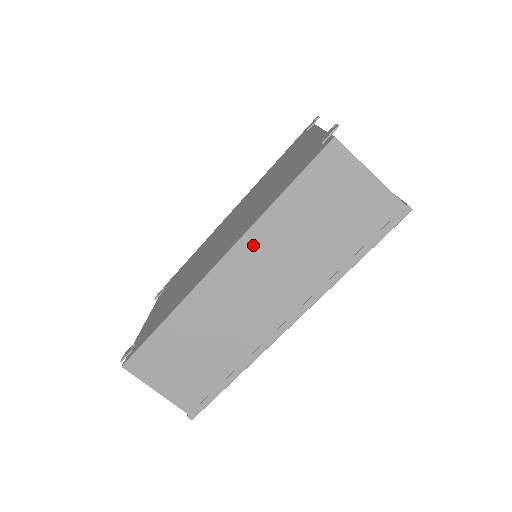
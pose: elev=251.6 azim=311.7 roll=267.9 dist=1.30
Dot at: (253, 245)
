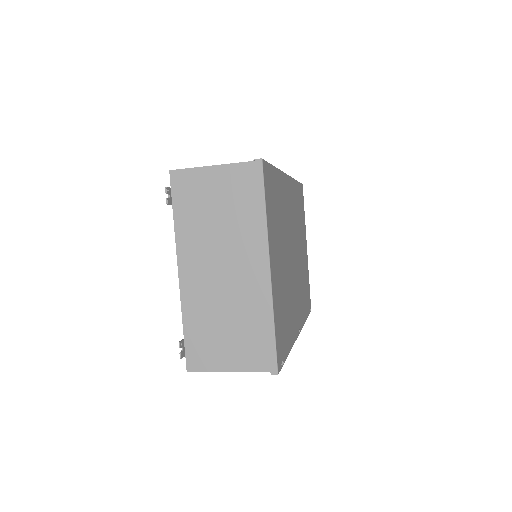
Dot at: occluded
